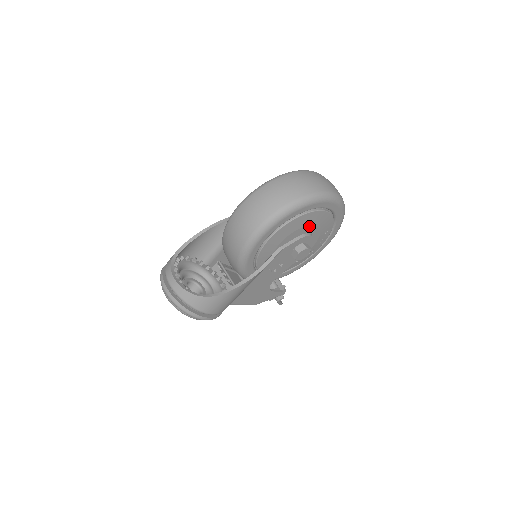
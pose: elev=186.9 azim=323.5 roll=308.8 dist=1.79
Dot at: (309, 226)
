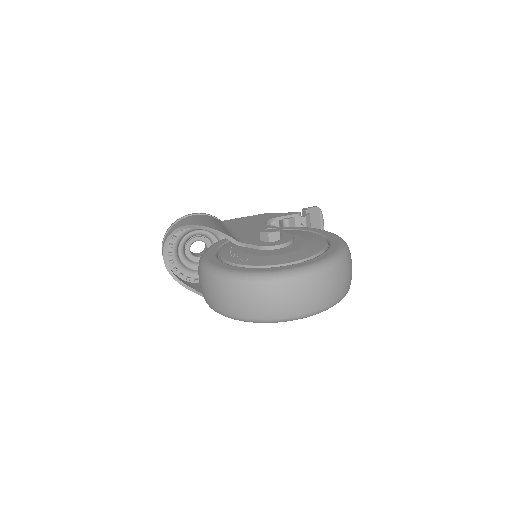
Dot at: occluded
